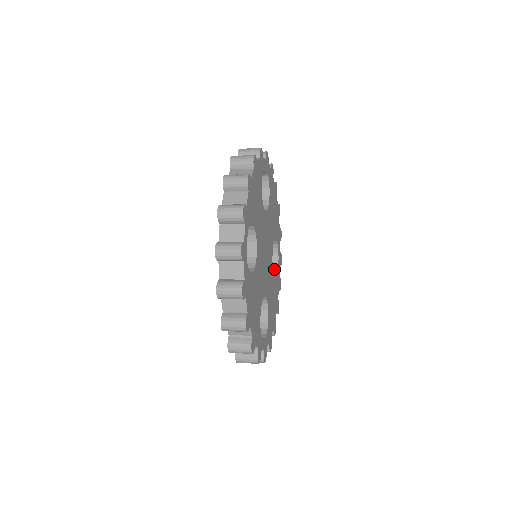
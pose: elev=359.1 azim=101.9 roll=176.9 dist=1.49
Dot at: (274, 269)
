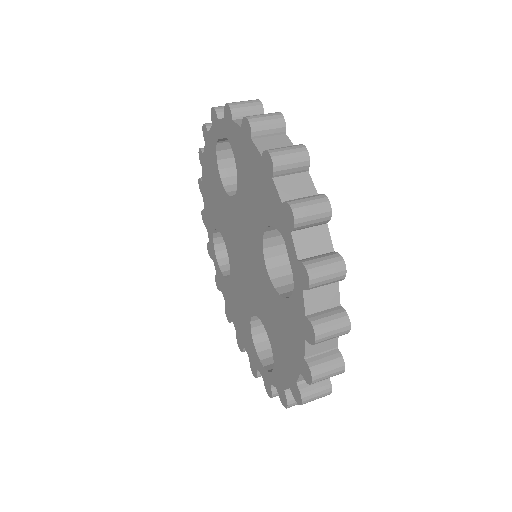
Dot at: occluded
